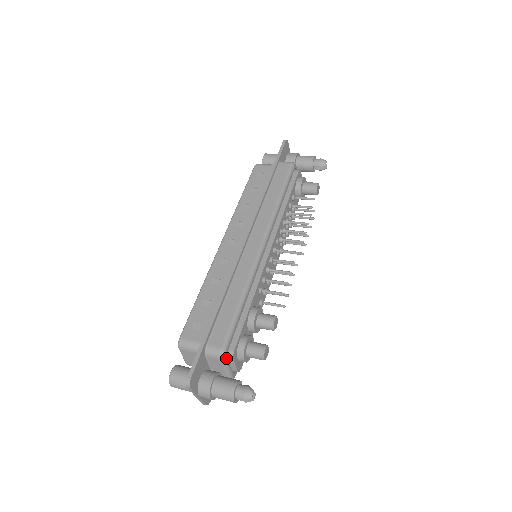
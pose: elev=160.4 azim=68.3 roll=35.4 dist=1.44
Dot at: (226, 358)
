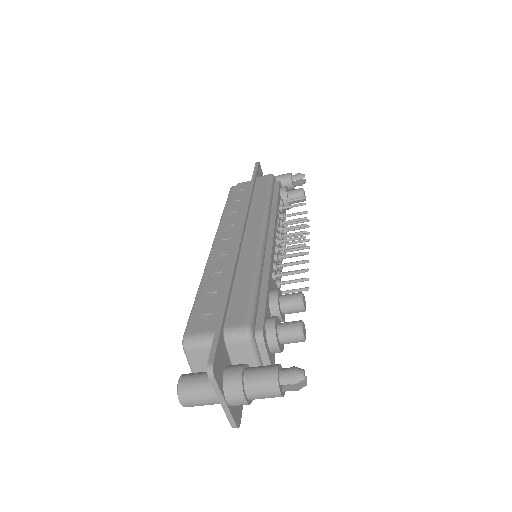
Dot at: (254, 340)
